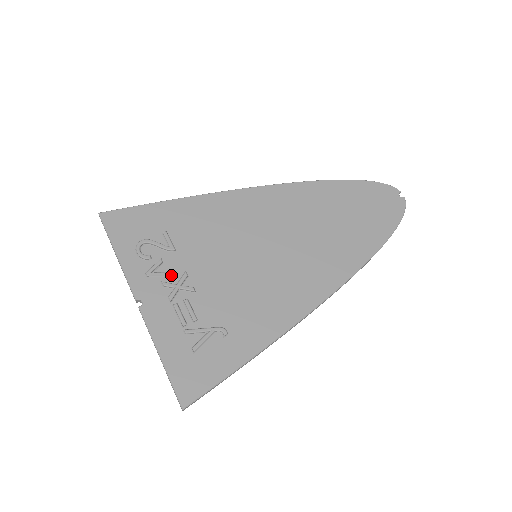
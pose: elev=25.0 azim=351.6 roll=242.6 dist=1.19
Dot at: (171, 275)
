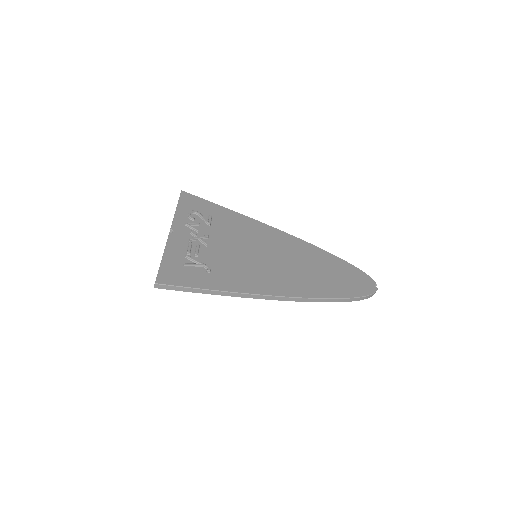
Dot at: (199, 232)
